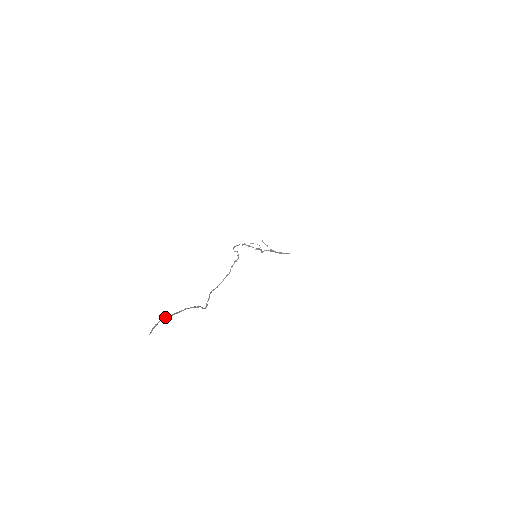
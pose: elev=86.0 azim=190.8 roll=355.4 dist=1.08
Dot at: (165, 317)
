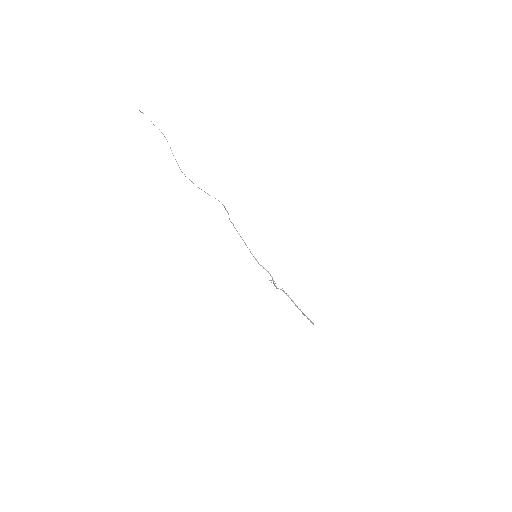
Dot at: occluded
